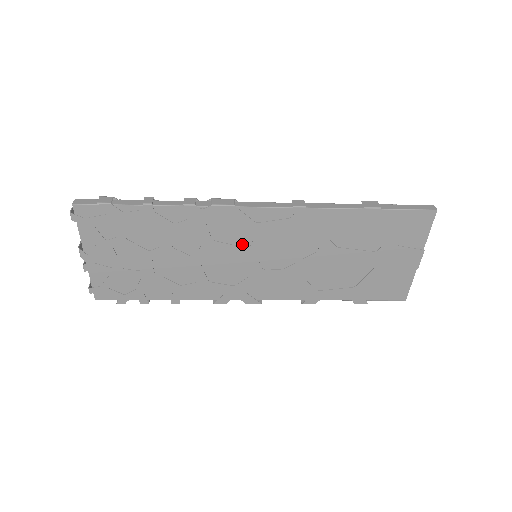
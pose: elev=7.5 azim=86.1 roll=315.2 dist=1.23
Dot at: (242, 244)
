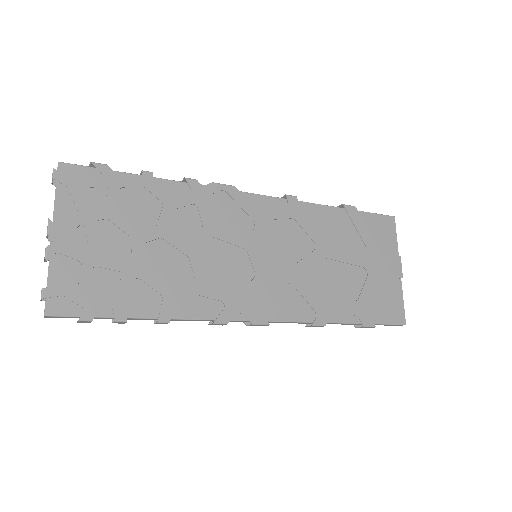
Dot at: (242, 236)
